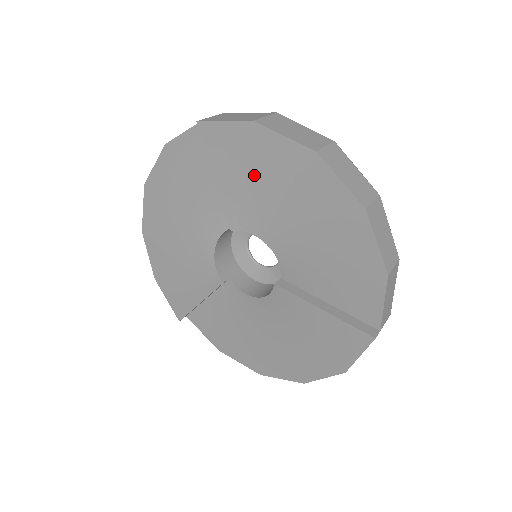
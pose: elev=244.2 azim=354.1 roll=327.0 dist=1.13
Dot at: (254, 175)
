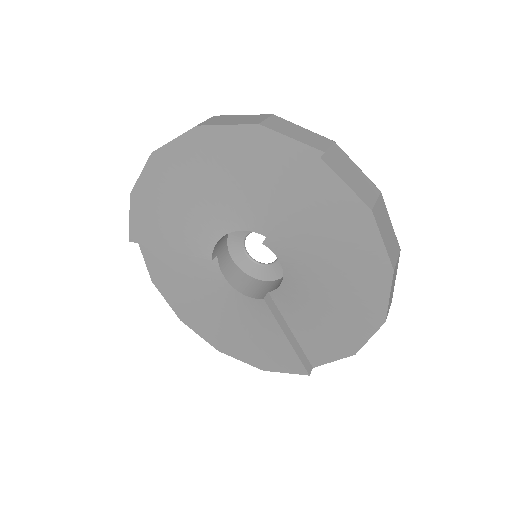
Dot at: (328, 235)
